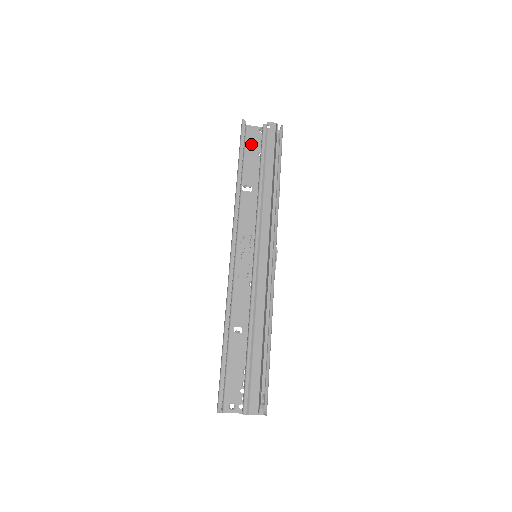
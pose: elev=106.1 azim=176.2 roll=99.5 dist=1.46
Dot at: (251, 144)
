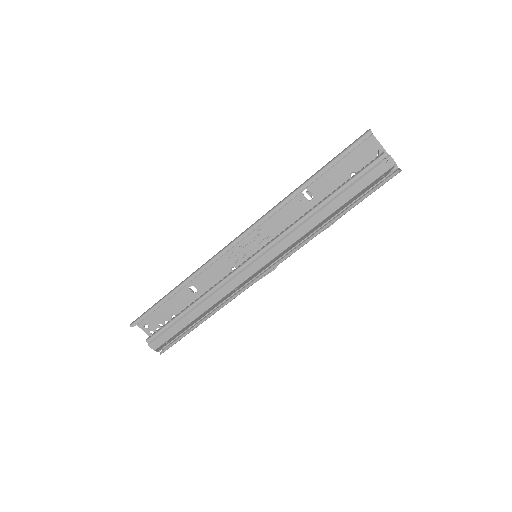
Dot at: (356, 157)
